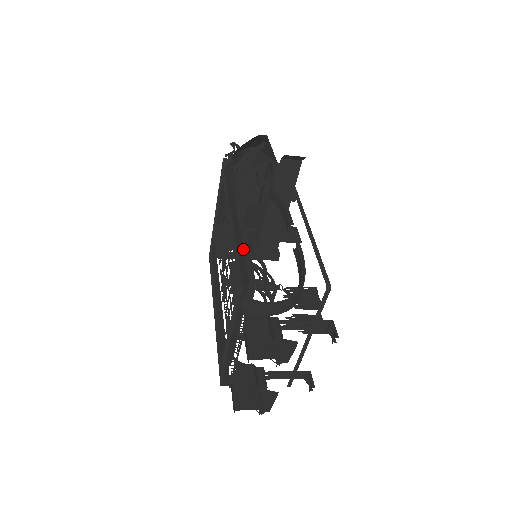
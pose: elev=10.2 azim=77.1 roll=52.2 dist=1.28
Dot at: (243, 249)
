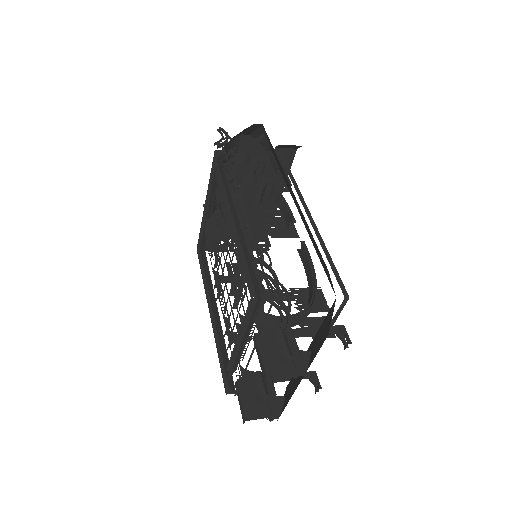
Dot at: (249, 256)
